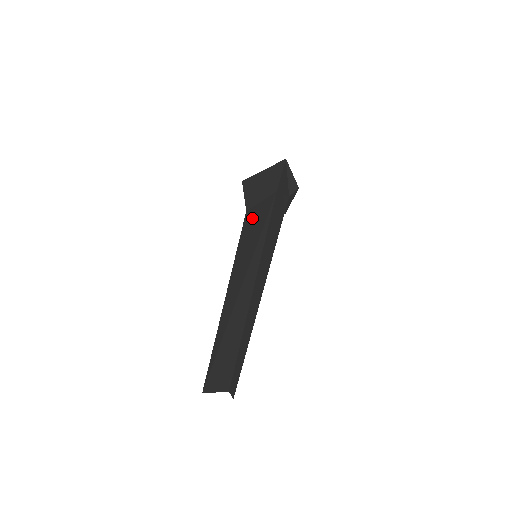
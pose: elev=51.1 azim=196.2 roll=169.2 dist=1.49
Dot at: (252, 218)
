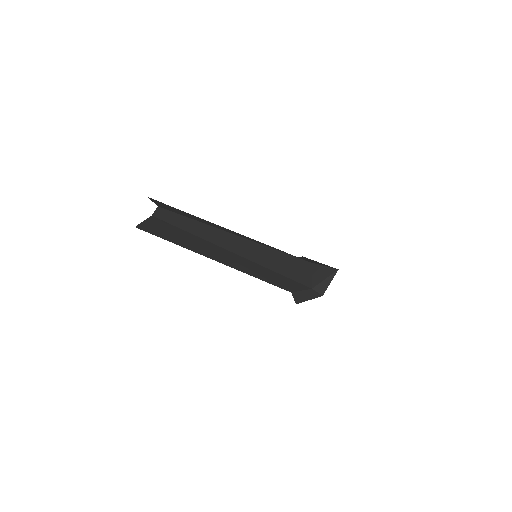
Dot at: occluded
